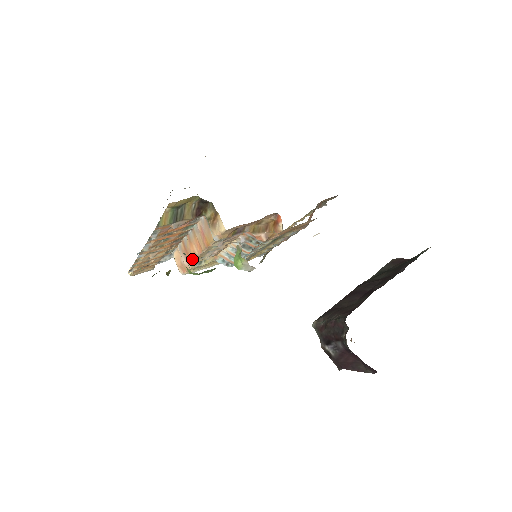
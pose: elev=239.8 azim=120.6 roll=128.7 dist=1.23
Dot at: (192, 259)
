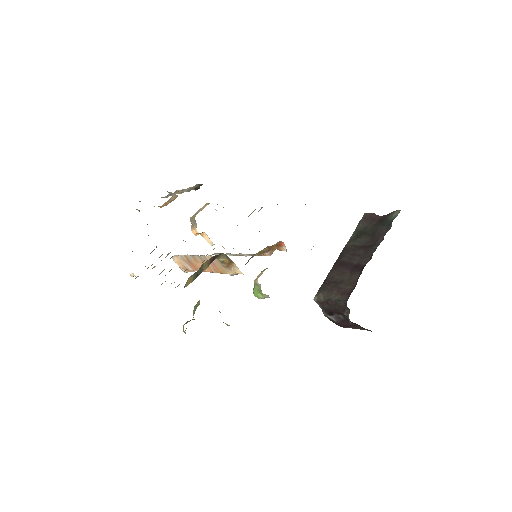
Dot at: occluded
